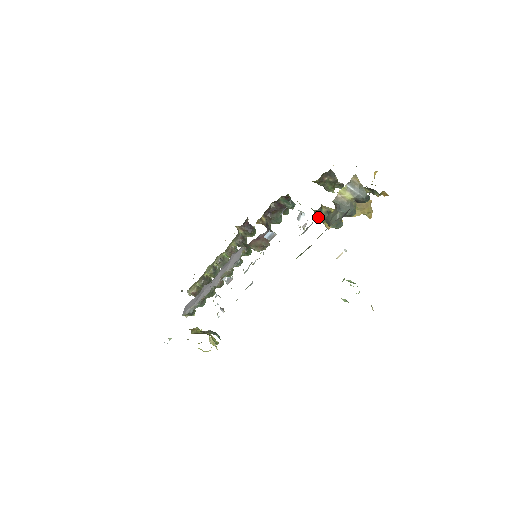
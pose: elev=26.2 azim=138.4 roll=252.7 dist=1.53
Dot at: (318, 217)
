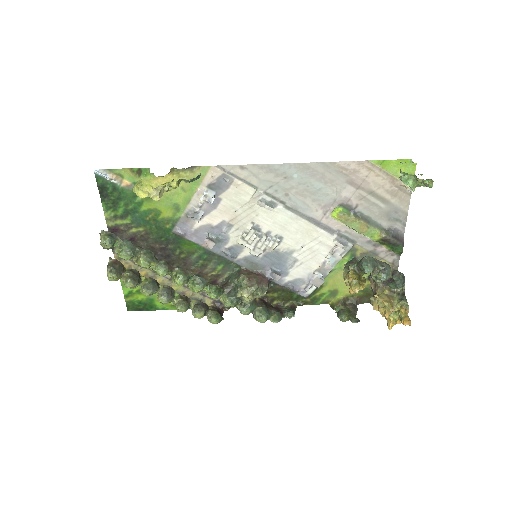
Dot at: (349, 264)
